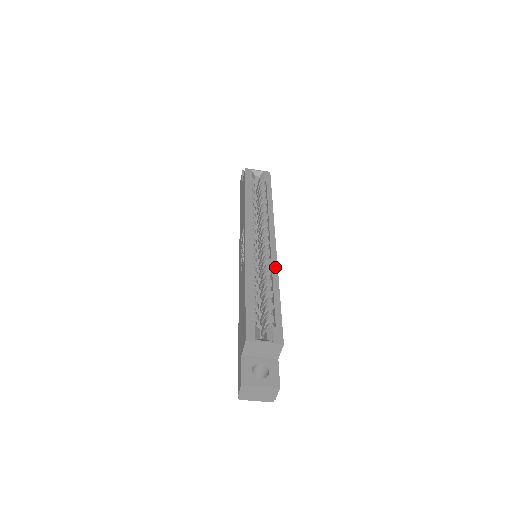
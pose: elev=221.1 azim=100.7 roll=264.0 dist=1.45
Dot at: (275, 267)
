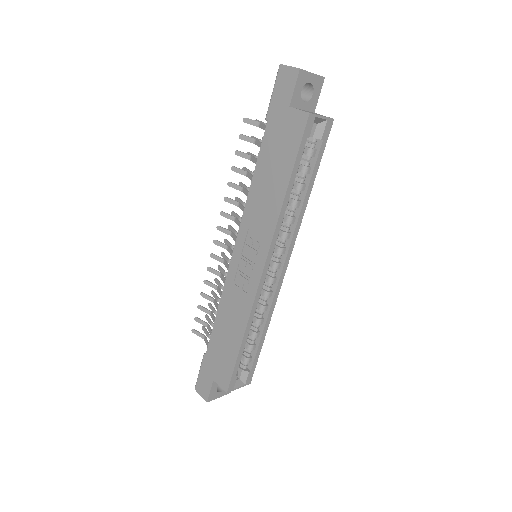
Dot at: (273, 306)
